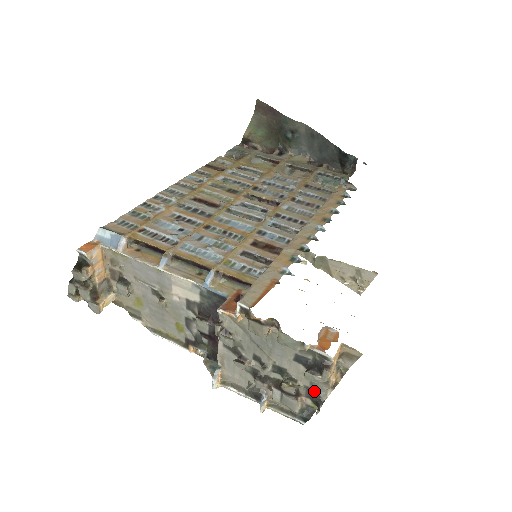
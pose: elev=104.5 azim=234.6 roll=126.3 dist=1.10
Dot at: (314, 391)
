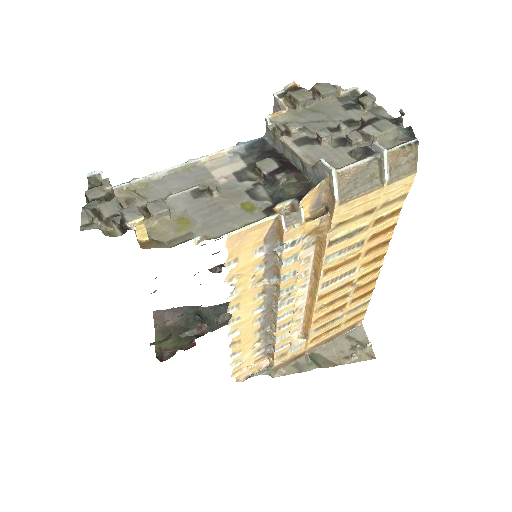
Dot at: occluded
